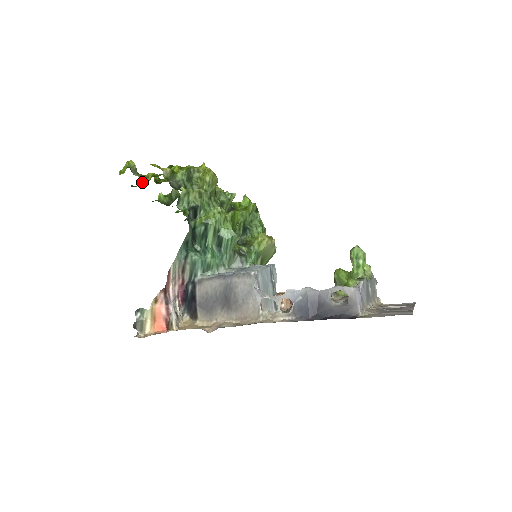
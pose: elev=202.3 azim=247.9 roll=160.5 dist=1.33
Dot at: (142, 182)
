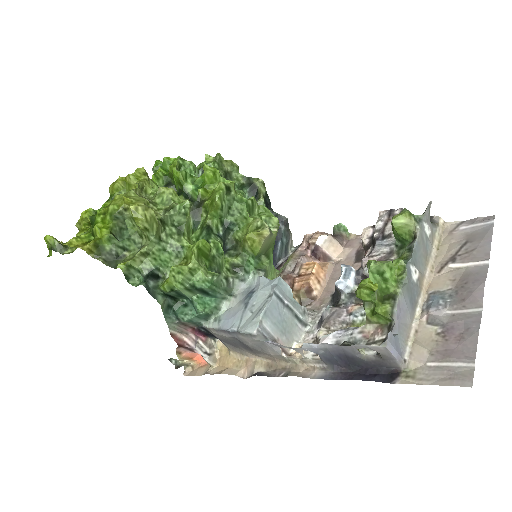
Dot at: occluded
